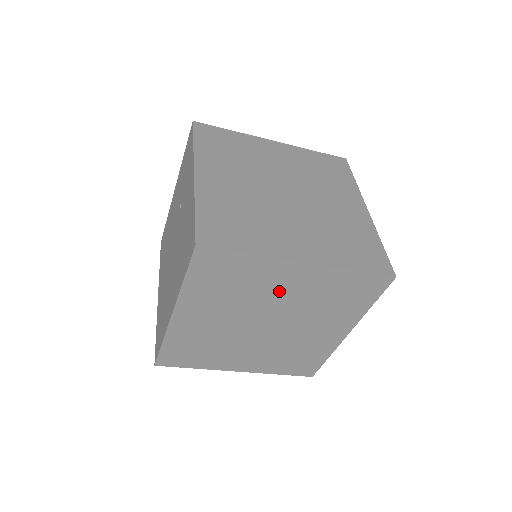
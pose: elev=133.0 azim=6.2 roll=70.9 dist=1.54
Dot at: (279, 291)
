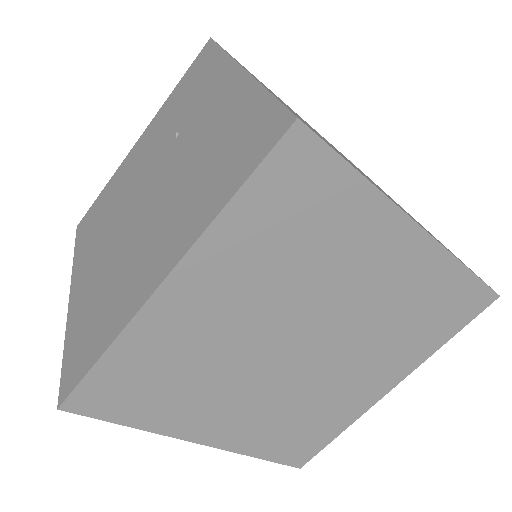
Dot at: (357, 278)
